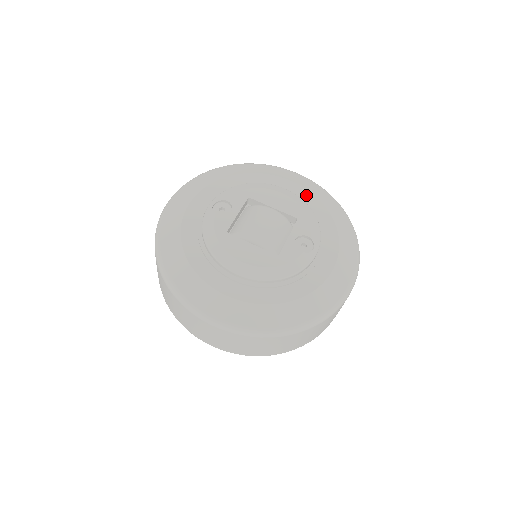
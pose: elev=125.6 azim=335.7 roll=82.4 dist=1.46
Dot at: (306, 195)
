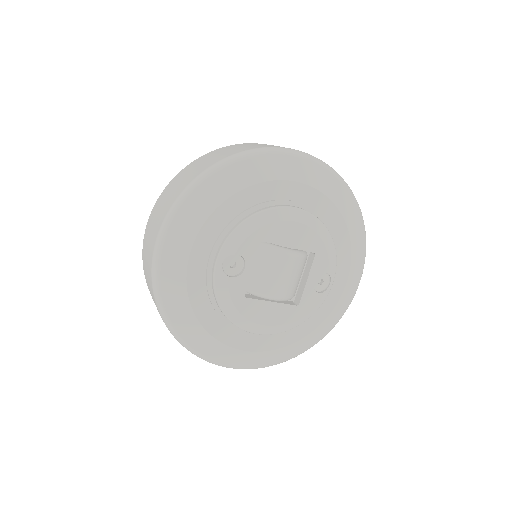
Dot at: (320, 201)
